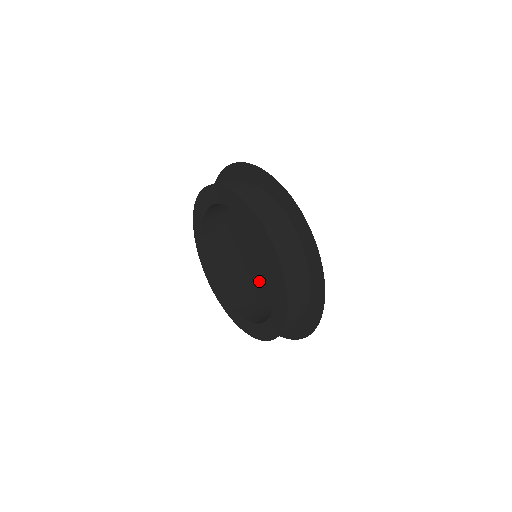
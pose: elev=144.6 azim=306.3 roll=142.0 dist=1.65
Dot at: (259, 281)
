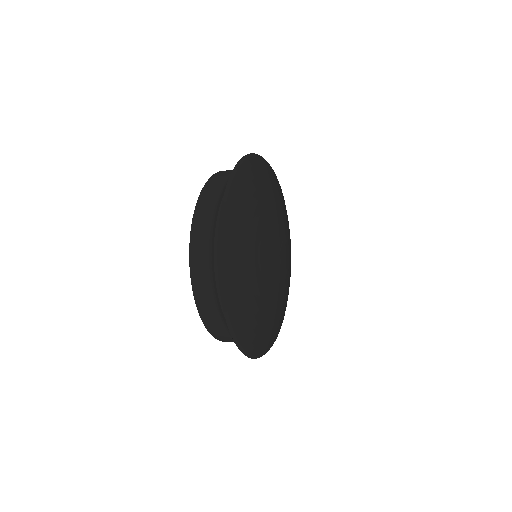
Dot at: occluded
